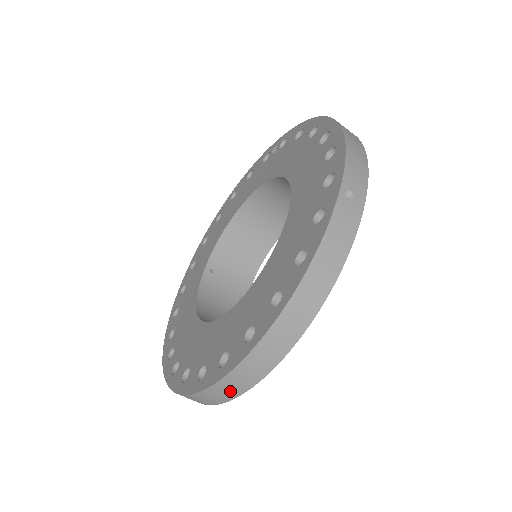
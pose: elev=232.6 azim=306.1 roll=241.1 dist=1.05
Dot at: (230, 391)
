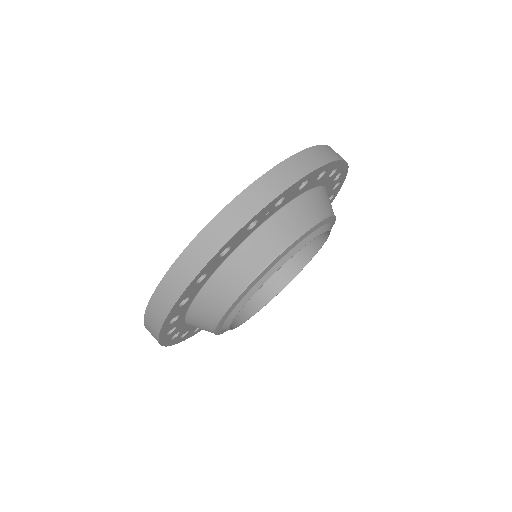
Dot at: (297, 170)
